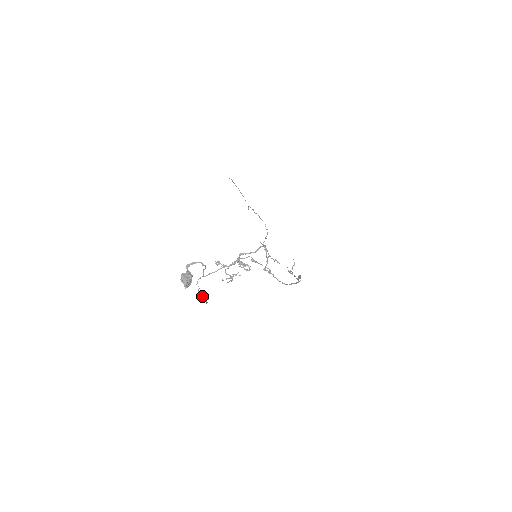
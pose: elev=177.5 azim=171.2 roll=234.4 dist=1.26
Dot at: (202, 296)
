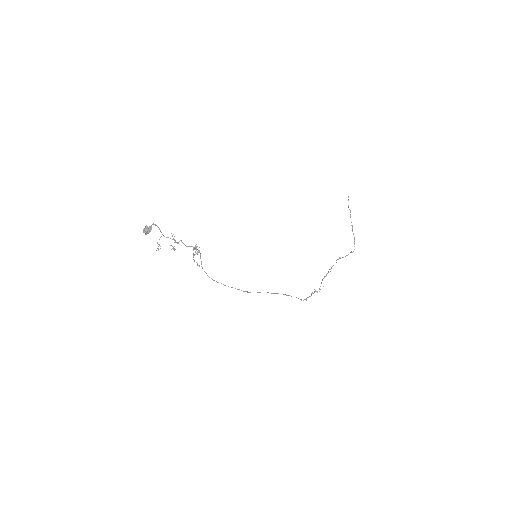
Dot at: (160, 246)
